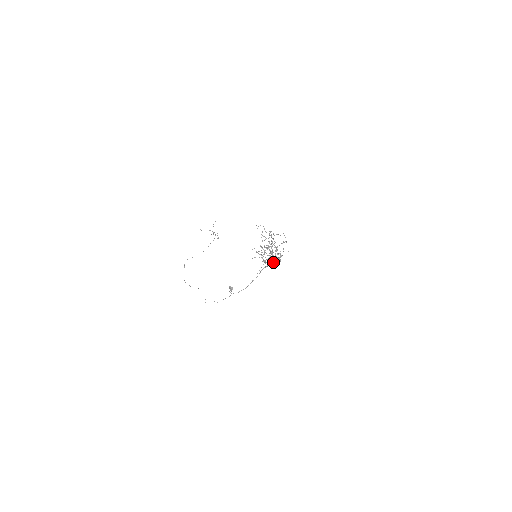
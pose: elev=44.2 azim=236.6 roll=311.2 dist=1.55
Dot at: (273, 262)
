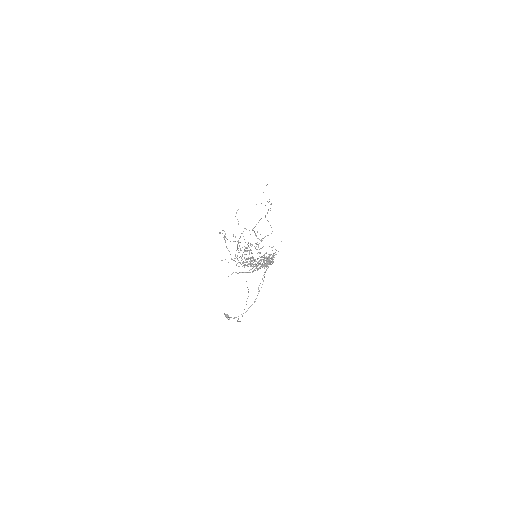
Dot at: occluded
